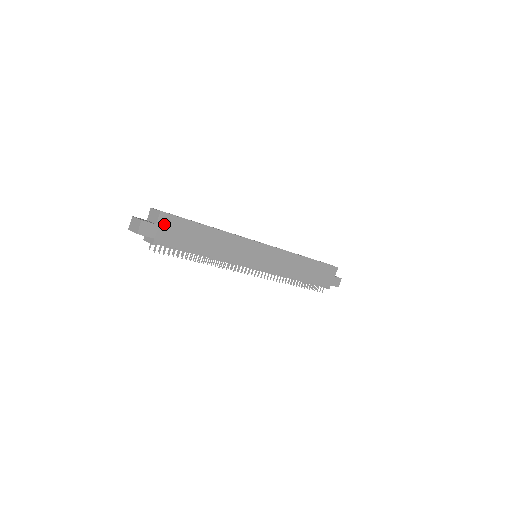
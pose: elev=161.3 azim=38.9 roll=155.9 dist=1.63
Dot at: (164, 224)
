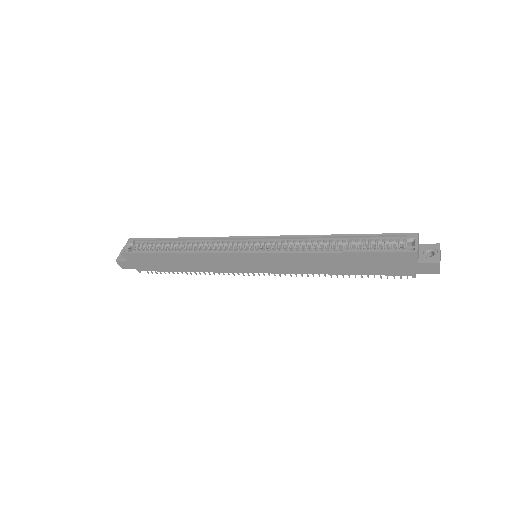
Dot at: (132, 259)
